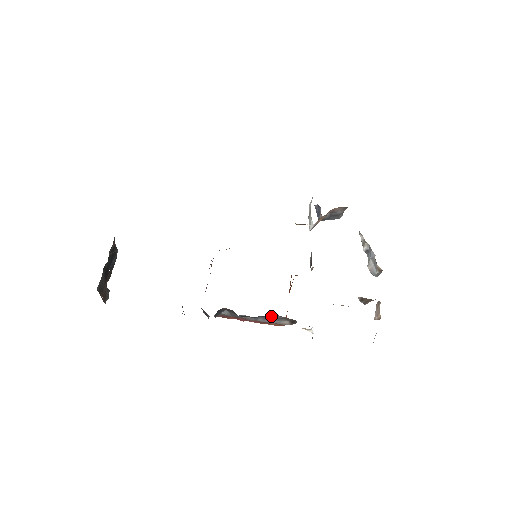
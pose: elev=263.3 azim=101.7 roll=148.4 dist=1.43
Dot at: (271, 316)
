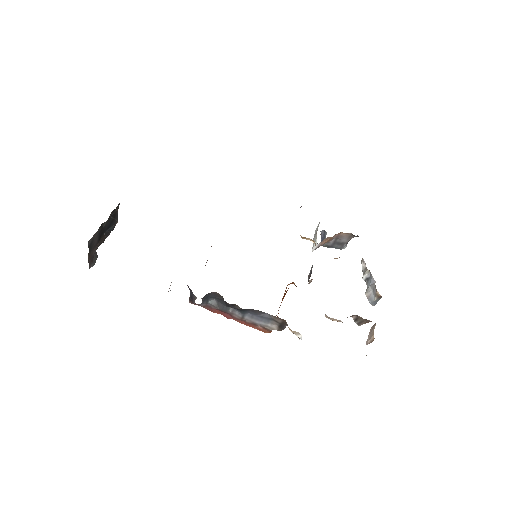
Dot at: (260, 313)
